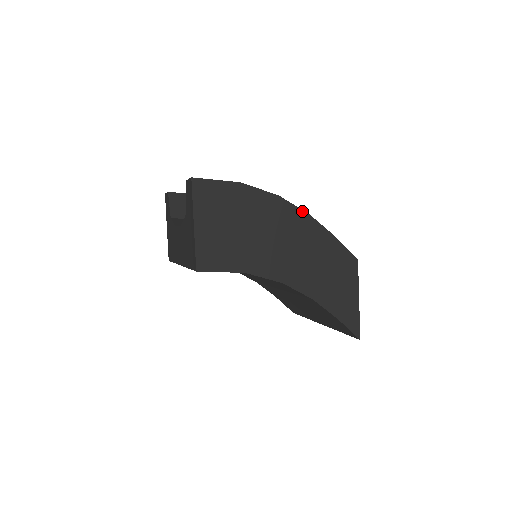
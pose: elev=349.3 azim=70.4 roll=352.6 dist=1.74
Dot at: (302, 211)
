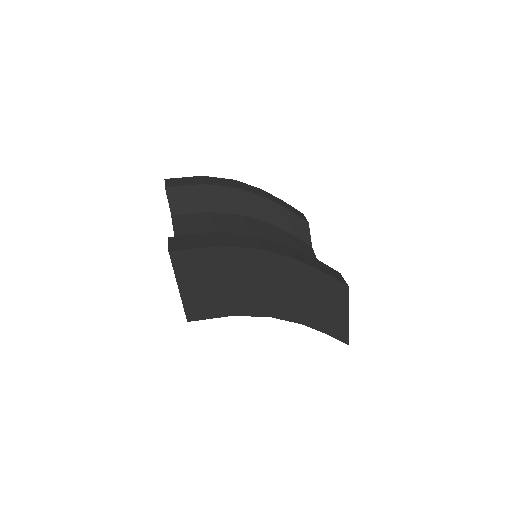
Dot at: (288, 258)
